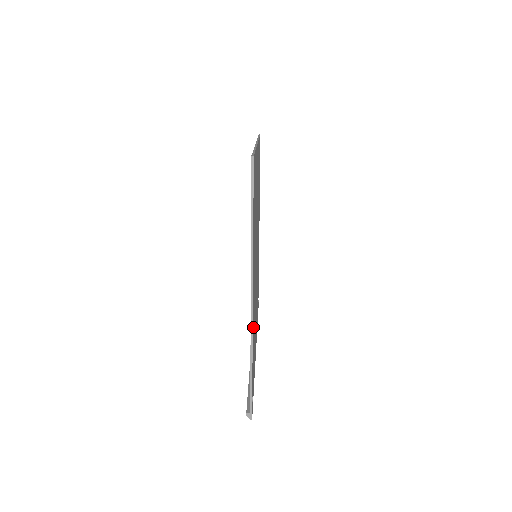
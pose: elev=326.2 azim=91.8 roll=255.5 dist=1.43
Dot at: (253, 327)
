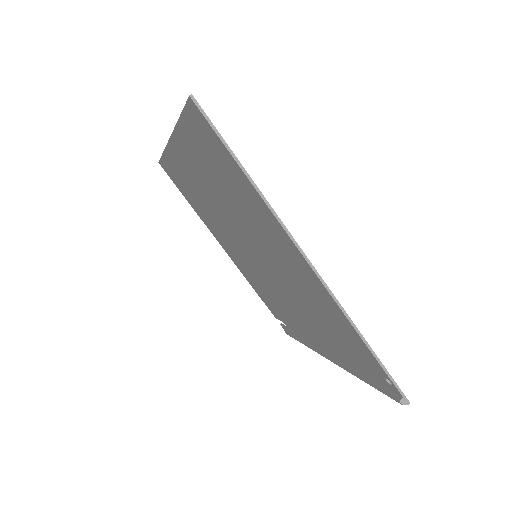
Dot at: (327, 302)
